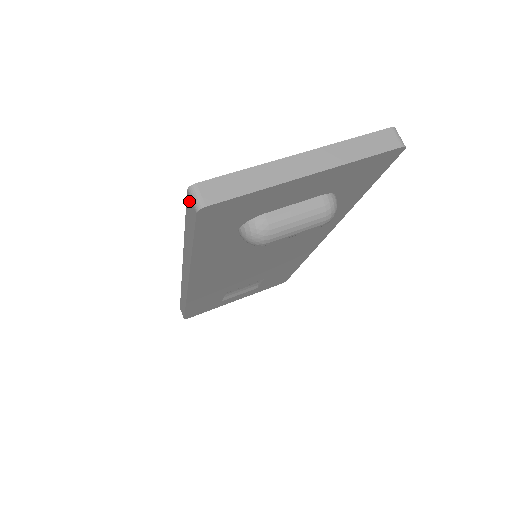
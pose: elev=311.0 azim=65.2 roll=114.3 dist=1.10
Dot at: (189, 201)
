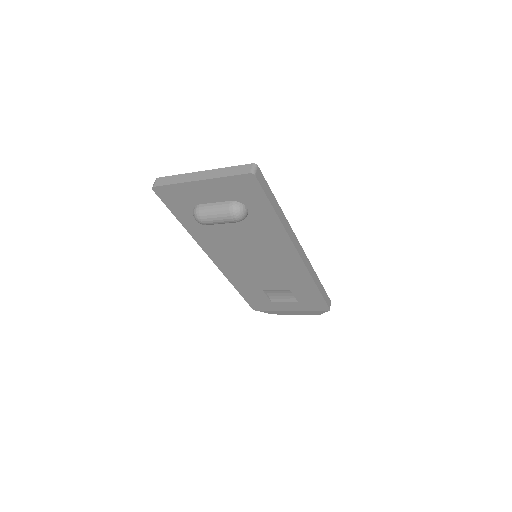
Dot at: occluded
